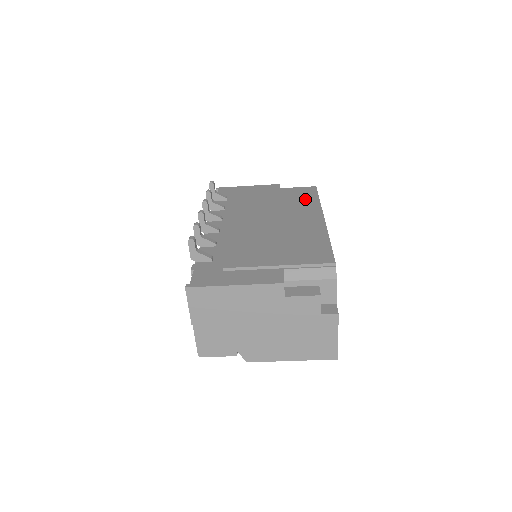
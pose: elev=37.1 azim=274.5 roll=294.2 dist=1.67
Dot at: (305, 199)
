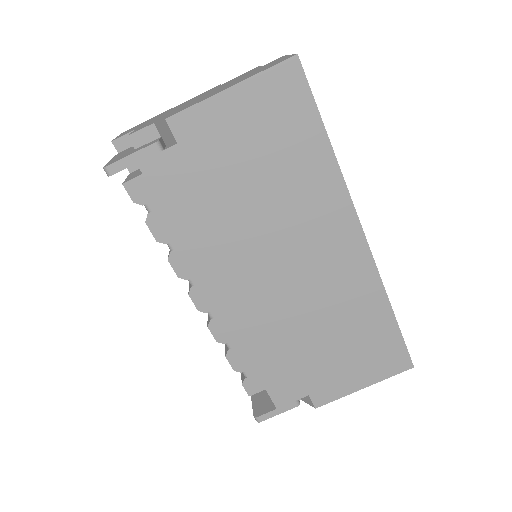
Dot at: occluded
